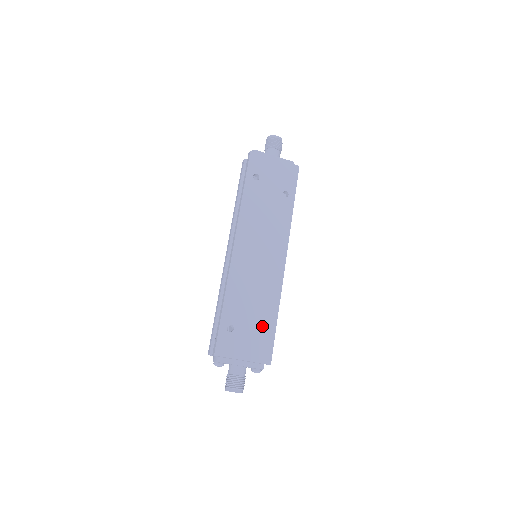
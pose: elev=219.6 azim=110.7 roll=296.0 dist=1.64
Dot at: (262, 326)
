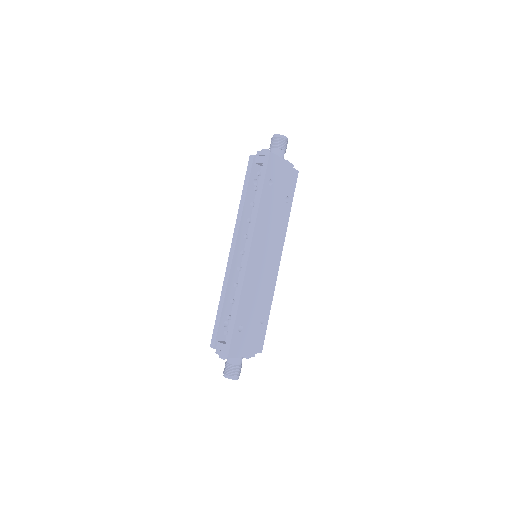
Dot at: occluded
